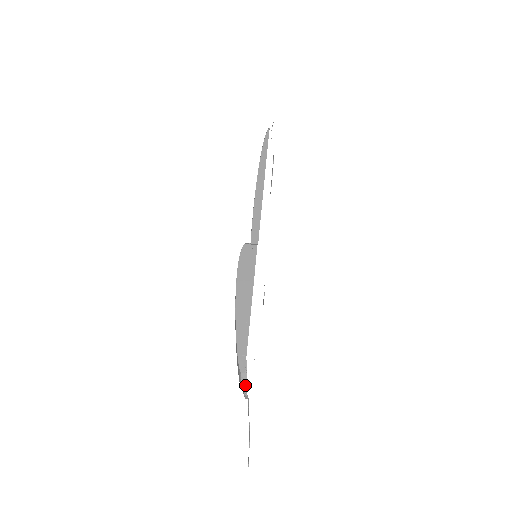
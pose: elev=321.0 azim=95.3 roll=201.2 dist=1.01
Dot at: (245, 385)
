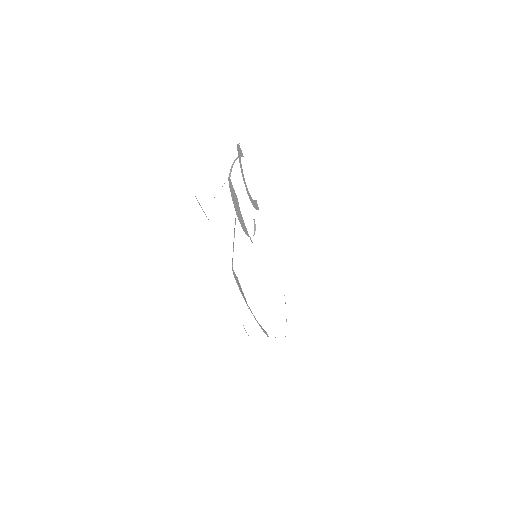
Dot at: (236, 159)
